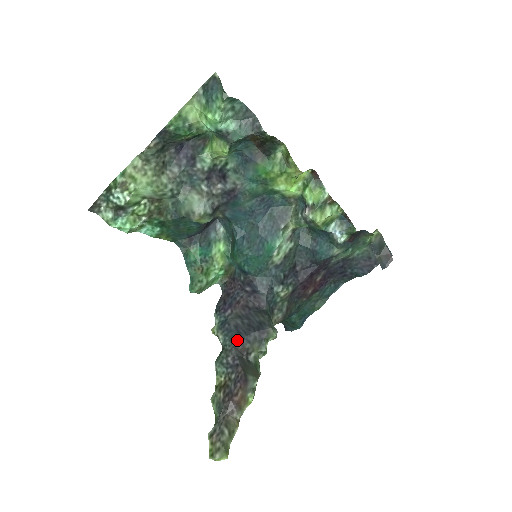
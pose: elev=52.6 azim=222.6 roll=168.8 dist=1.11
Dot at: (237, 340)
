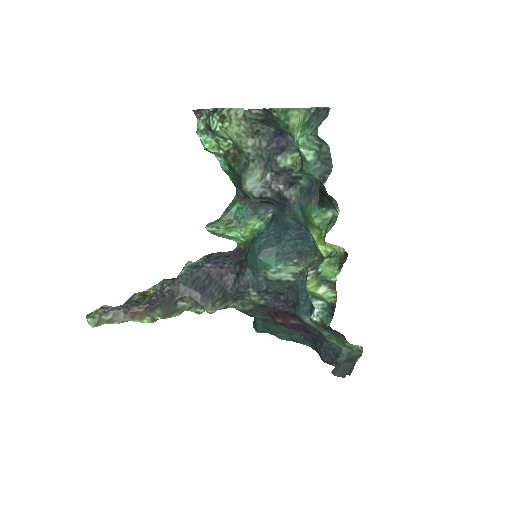
Dot at: (186, 285)
